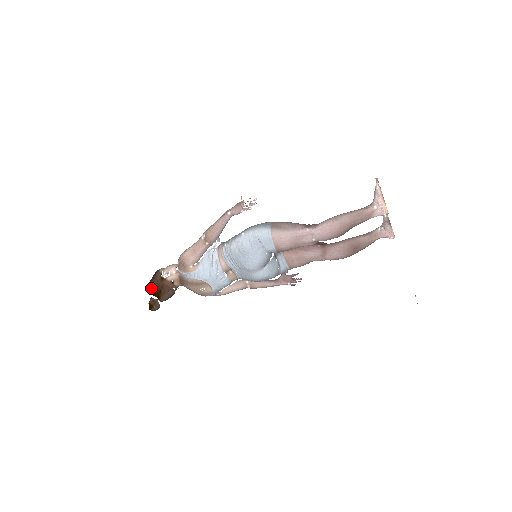
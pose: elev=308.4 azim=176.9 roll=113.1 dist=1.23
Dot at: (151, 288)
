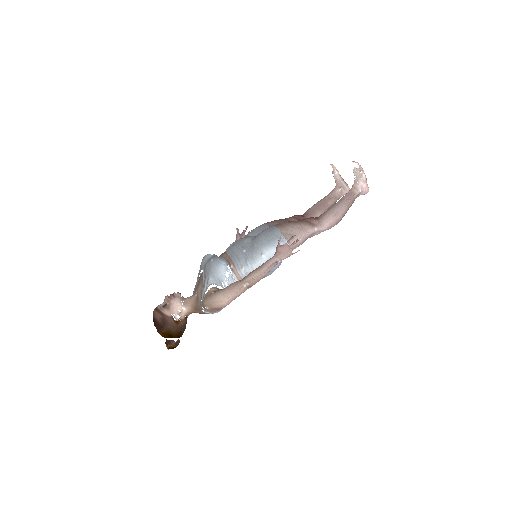
Dot at: (168, 335)
